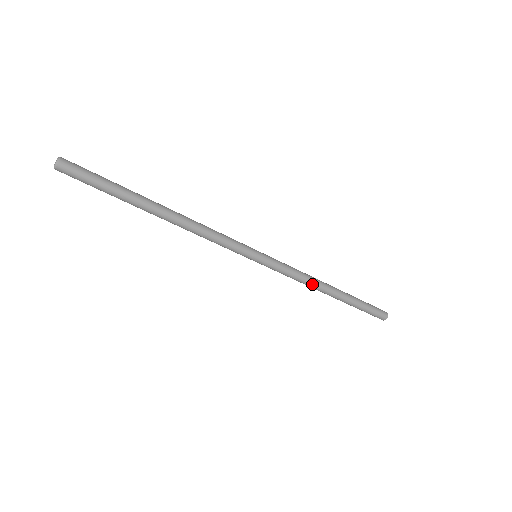
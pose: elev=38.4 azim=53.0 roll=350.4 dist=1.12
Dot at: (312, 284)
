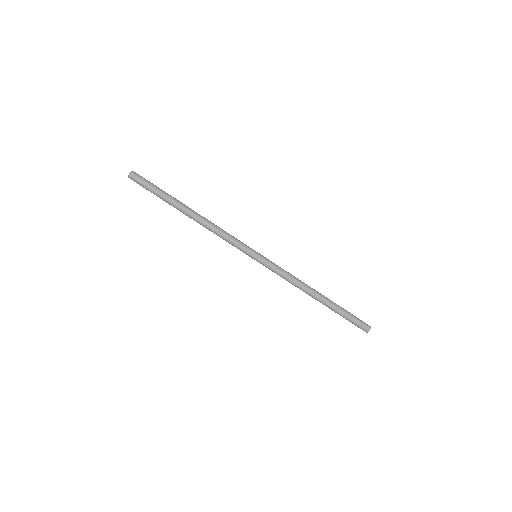
Dot at: (302, 283)
